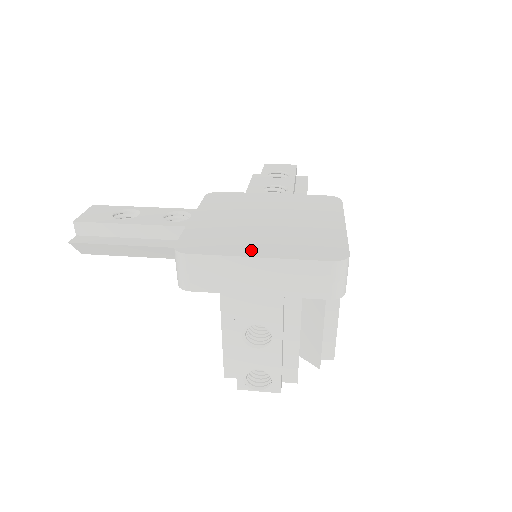
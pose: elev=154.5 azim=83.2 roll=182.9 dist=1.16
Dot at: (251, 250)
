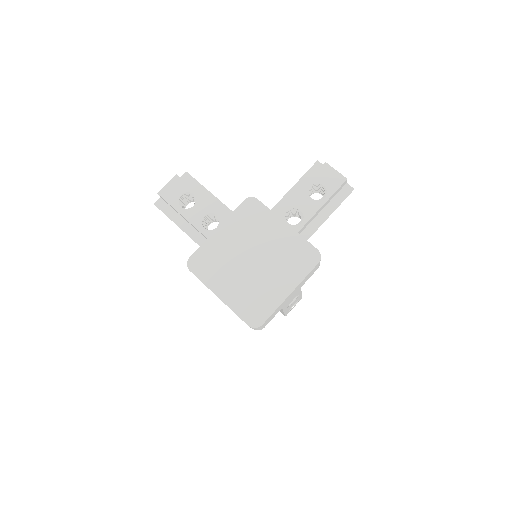
Dot at: (220, 288)
